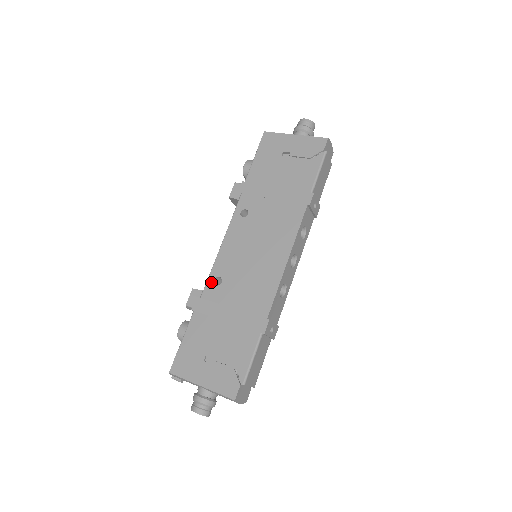
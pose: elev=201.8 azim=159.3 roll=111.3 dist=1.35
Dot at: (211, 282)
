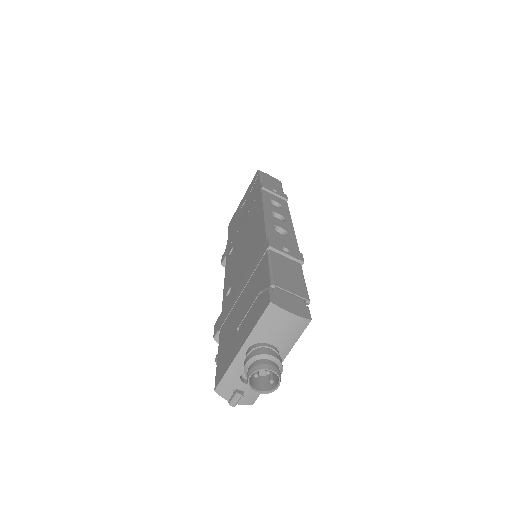
Dot at: (224, 300)
